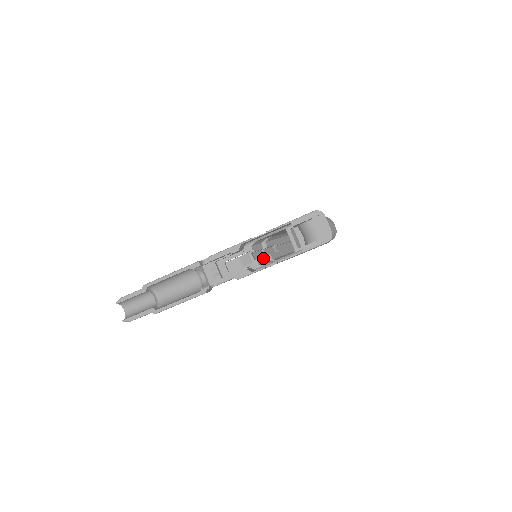
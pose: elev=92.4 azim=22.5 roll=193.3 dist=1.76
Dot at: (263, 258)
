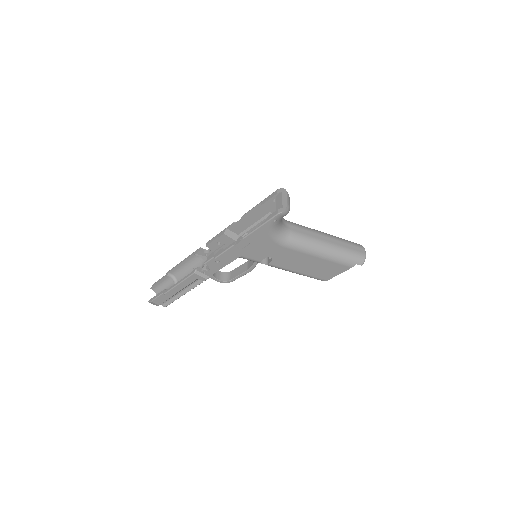
Dot at: occluded
